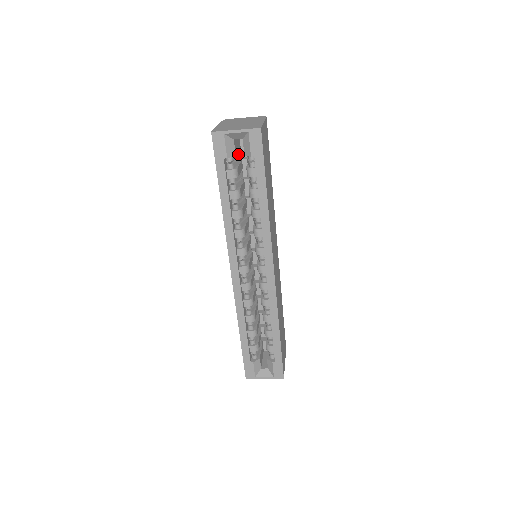
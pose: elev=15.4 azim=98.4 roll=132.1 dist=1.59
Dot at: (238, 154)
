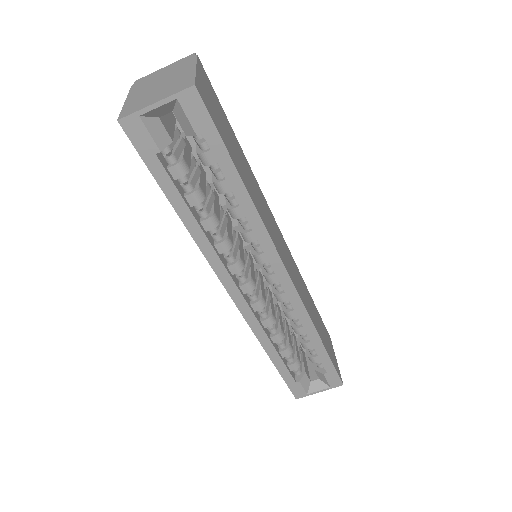
Dot at: (176, 134)
